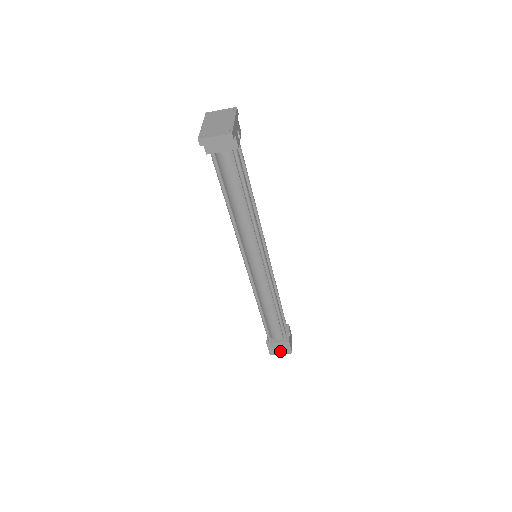
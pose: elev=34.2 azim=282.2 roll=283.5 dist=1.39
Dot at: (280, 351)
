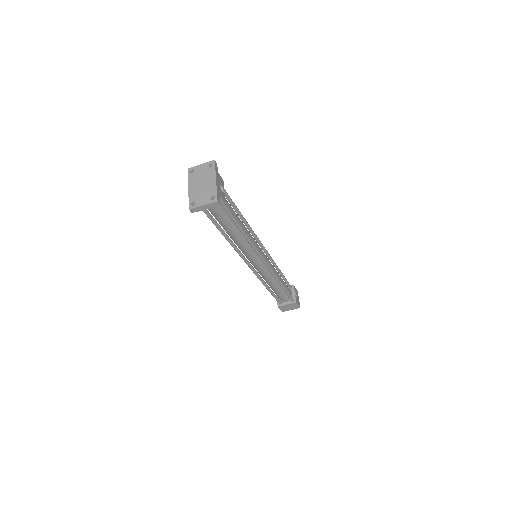
Dot at: (290, 308)
